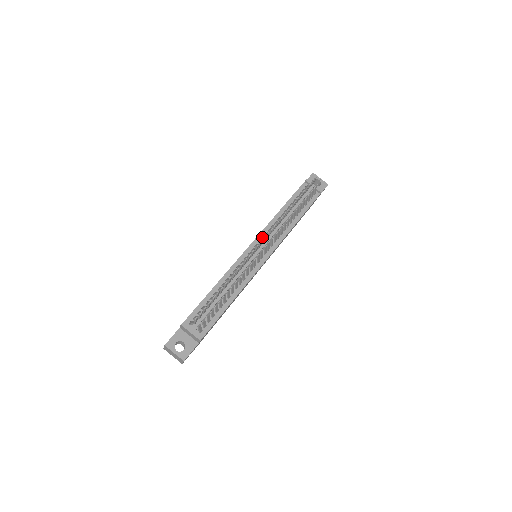
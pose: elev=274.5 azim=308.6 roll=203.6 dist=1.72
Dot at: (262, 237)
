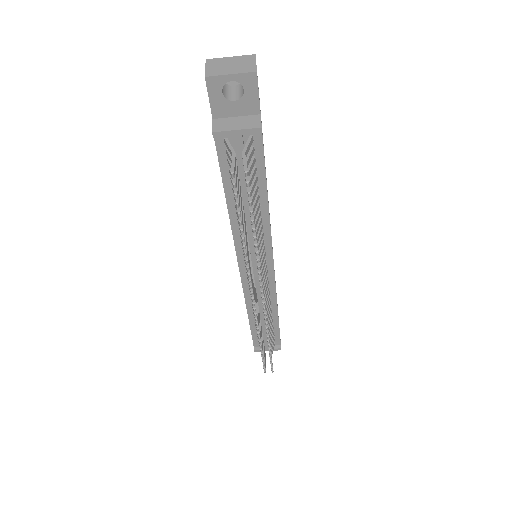
Dot at: (243, 257)
